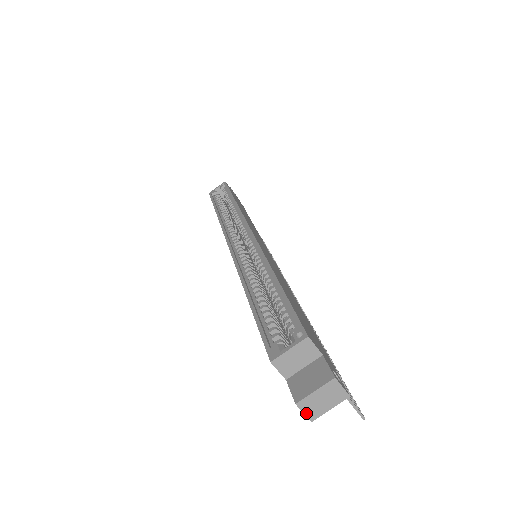
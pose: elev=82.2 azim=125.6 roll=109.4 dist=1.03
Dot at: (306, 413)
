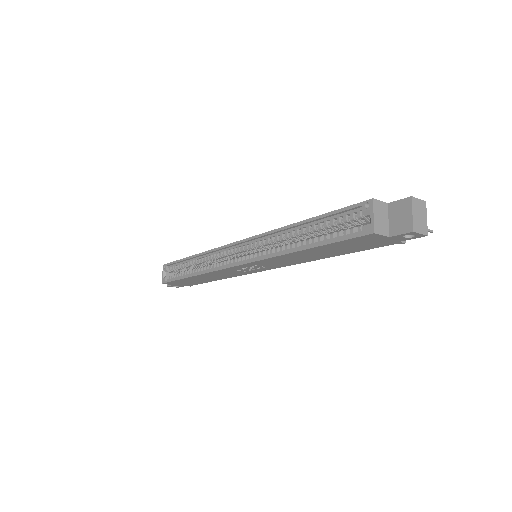
Dot at: (421, 233)
